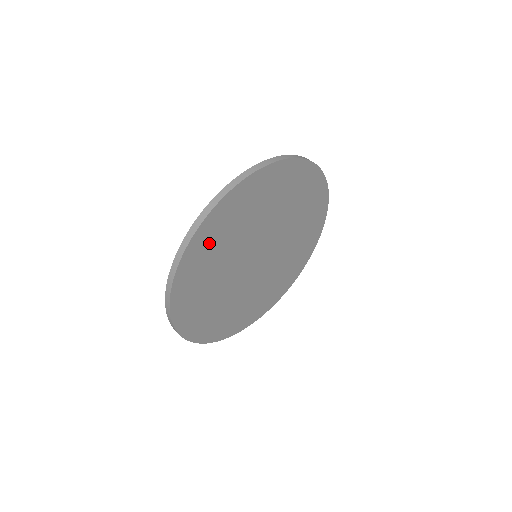
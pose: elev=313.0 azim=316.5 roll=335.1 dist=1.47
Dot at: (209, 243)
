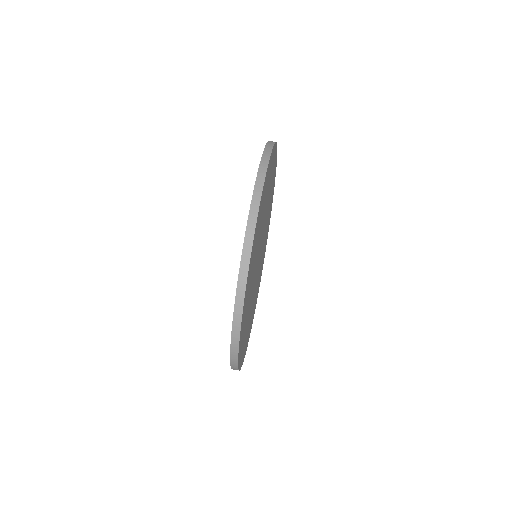
Dot at: (250, 270)
